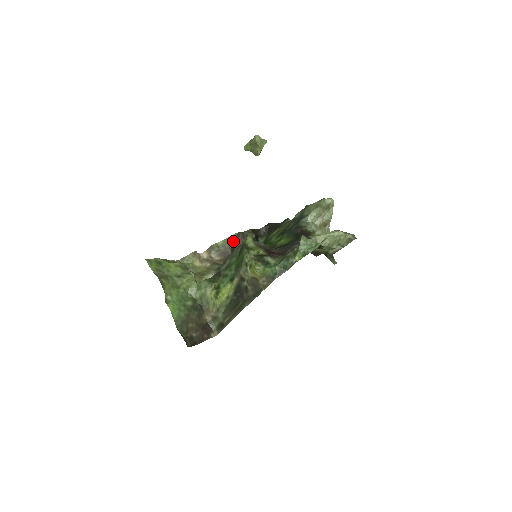
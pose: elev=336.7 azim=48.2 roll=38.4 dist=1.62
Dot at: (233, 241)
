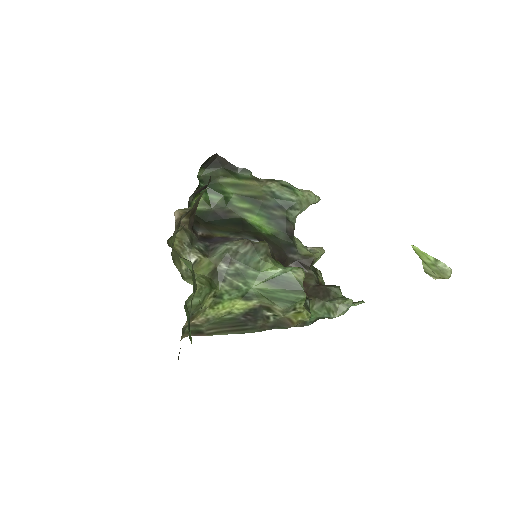
Dot at: occluded
